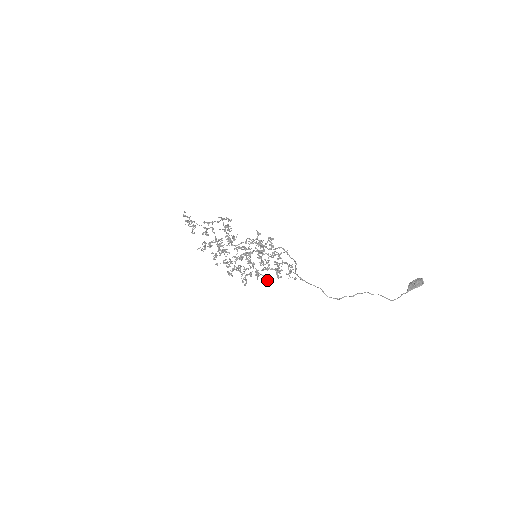
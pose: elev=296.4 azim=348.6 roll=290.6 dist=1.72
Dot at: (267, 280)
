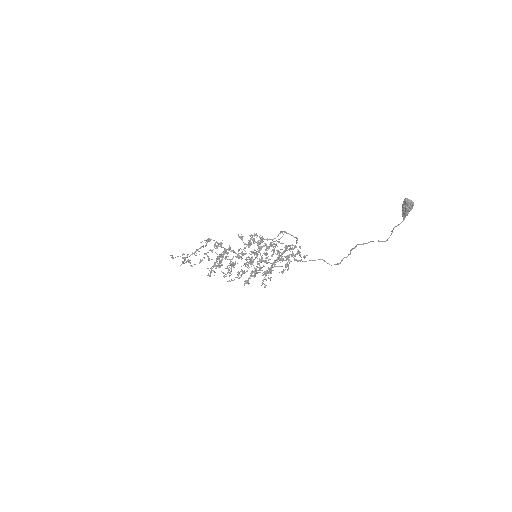
Dot at: (281, 272)
